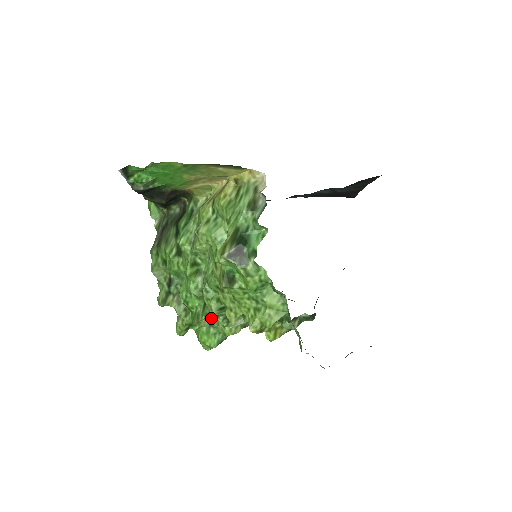
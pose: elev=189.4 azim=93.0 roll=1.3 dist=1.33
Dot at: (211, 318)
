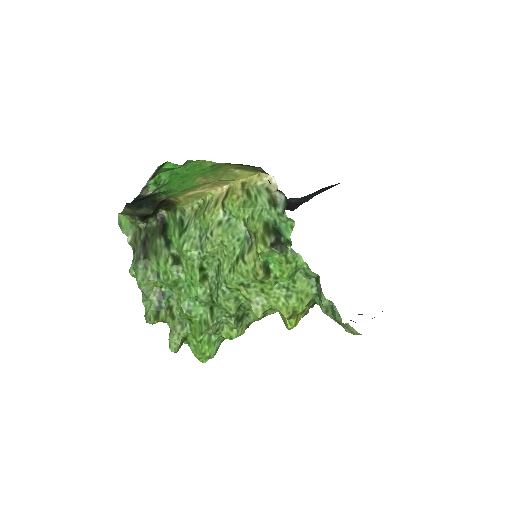
Dot at: (219, 323)
